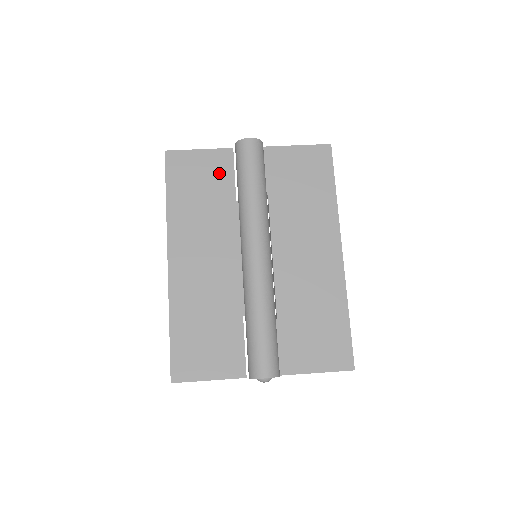
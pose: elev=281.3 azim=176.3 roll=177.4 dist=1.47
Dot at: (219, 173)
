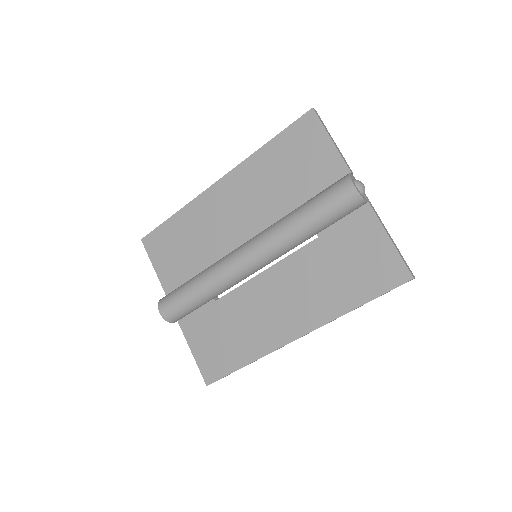
Dot at: (317, 175)
